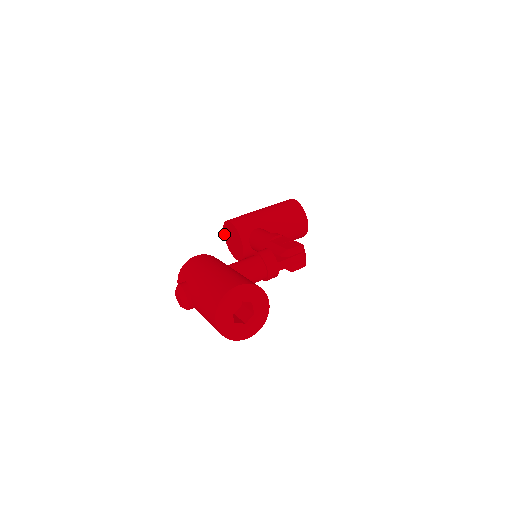
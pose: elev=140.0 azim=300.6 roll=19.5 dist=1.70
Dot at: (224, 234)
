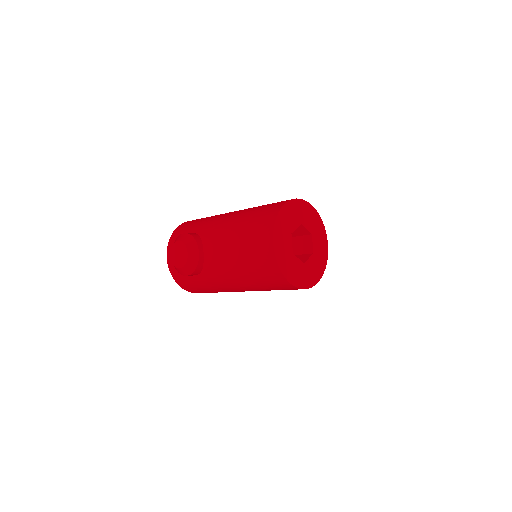
Dot at: occluded
